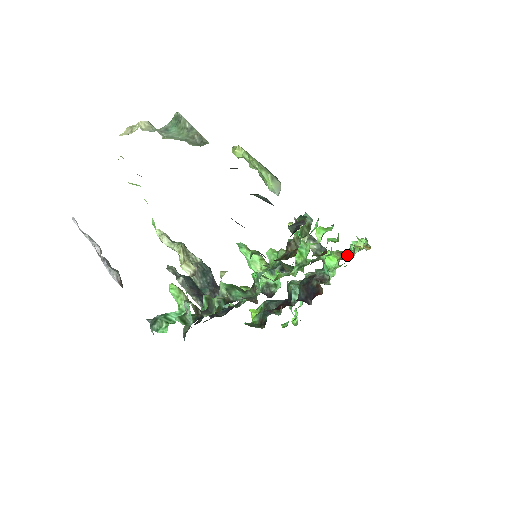
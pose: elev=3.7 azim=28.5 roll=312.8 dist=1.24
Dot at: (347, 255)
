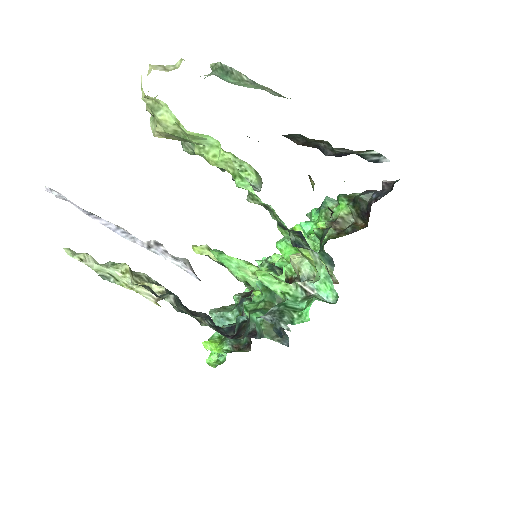
Dot at: occluded
